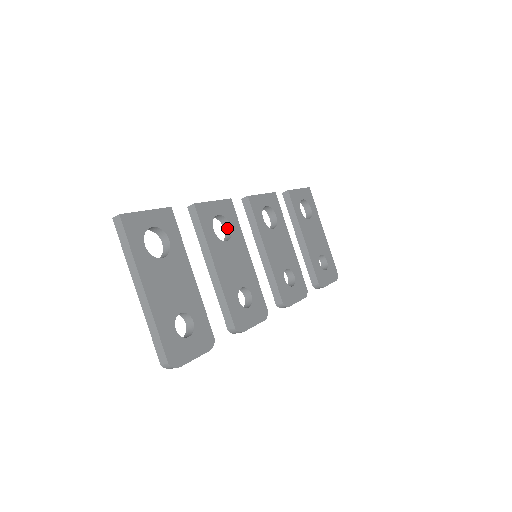
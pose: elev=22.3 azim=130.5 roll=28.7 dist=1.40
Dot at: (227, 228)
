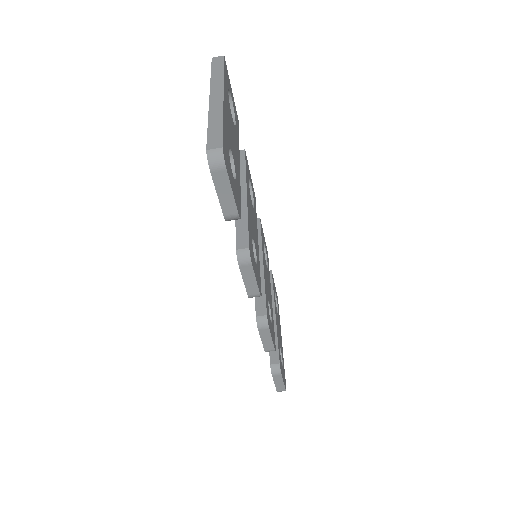
Dot at: occluded
